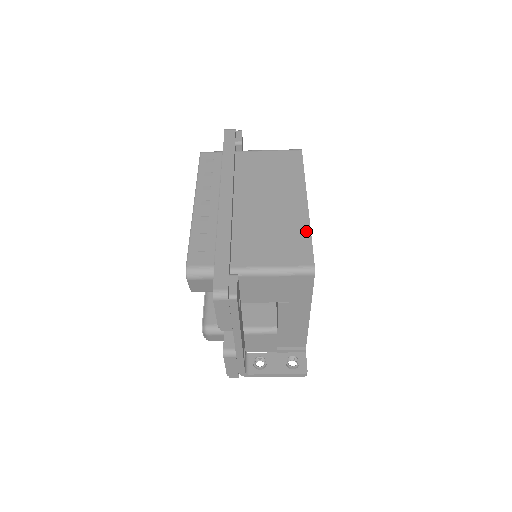
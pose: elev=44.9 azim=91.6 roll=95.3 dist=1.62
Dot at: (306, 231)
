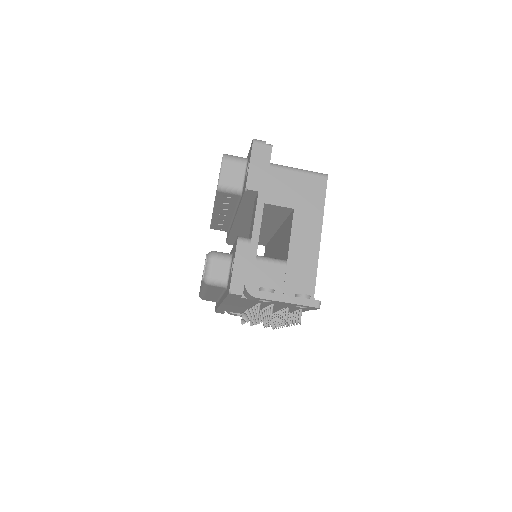
Dot at: occluded
